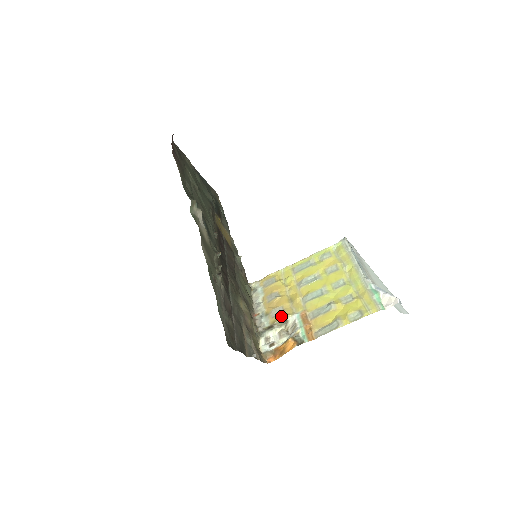
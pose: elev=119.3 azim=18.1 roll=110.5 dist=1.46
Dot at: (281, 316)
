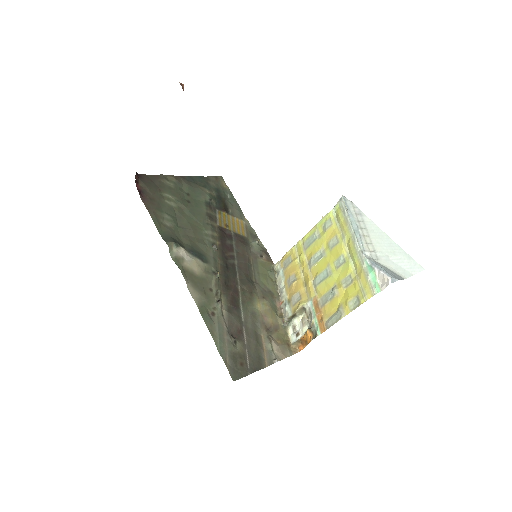
Dot at: (298, 305)
